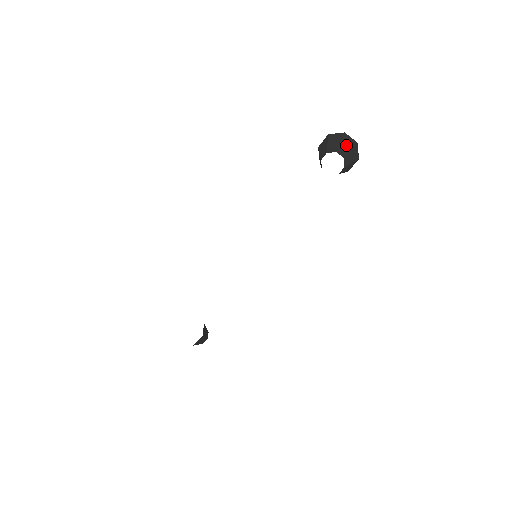
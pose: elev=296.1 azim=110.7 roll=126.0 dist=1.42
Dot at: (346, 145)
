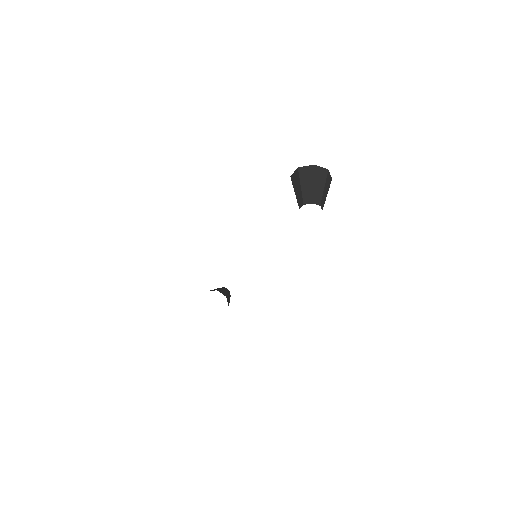
Dot at: (319, 184)
